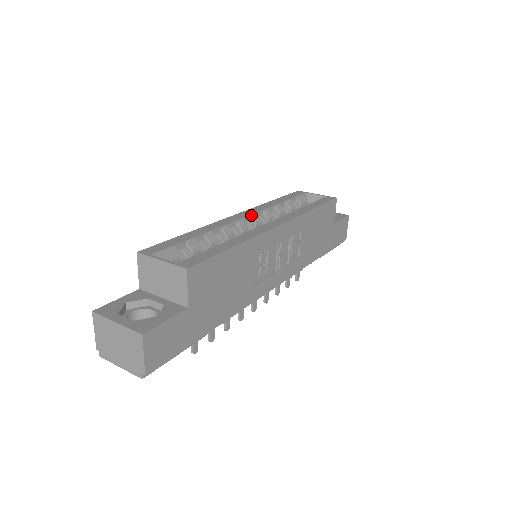
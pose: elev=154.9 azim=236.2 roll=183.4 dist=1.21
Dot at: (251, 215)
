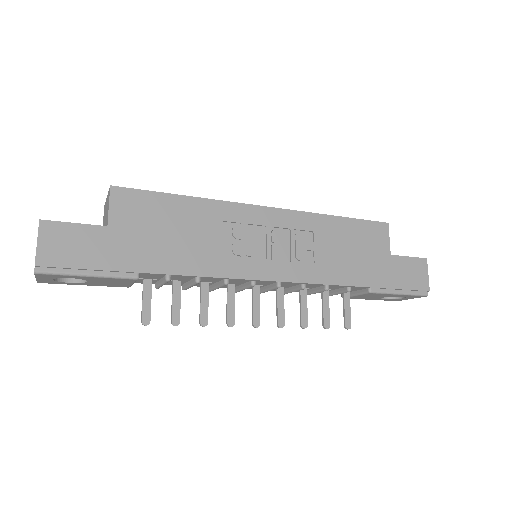
Dot at: occluded
